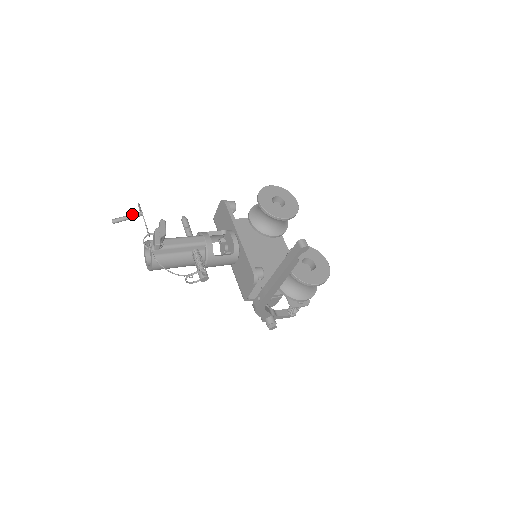
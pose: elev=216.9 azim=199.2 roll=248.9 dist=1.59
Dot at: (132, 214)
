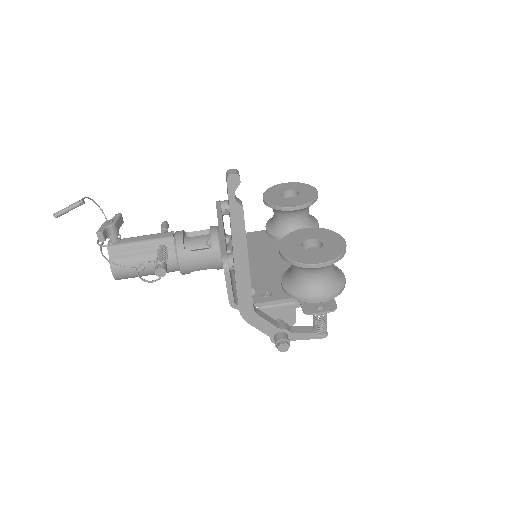
Dot at: (72, 204)
